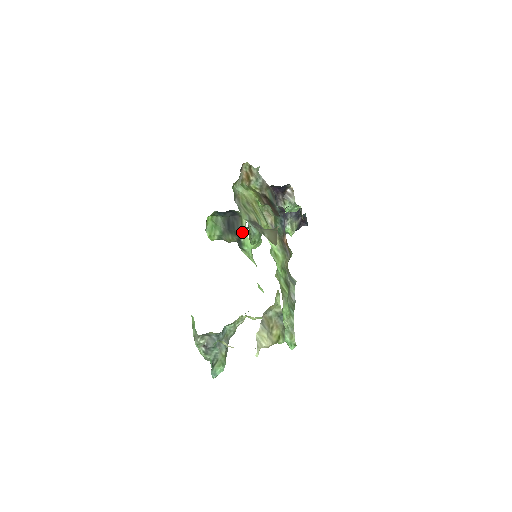
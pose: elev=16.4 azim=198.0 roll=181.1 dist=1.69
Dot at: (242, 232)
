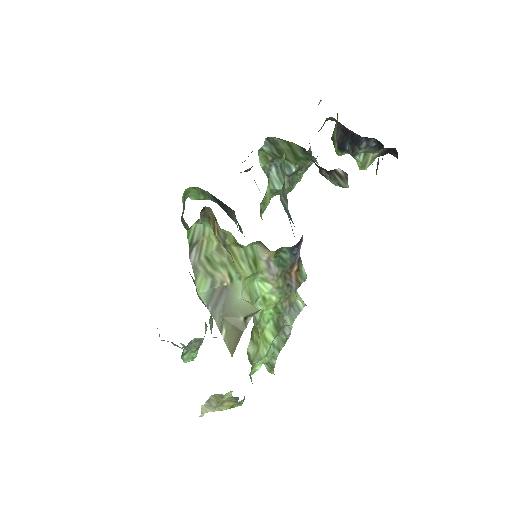
Dot at: (237, 226)
